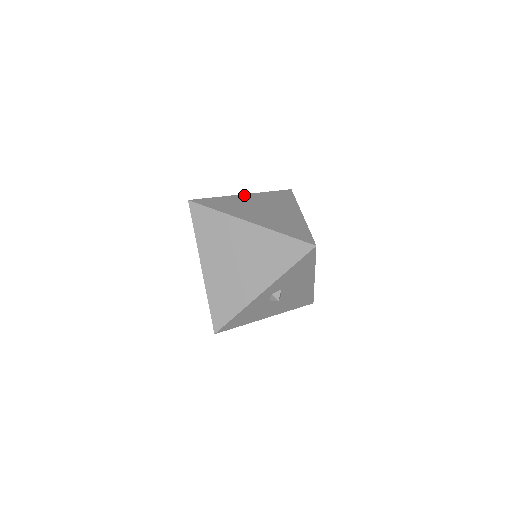
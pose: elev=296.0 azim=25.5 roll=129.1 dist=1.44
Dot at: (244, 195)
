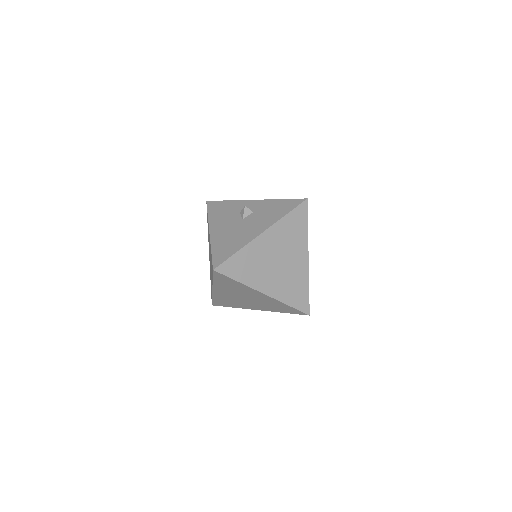
Dot at: (262, 236)
